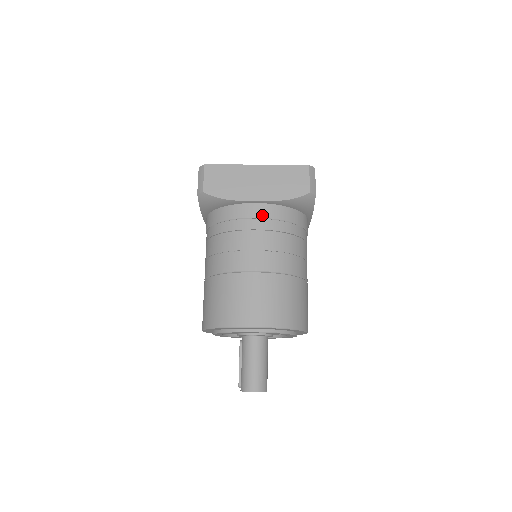
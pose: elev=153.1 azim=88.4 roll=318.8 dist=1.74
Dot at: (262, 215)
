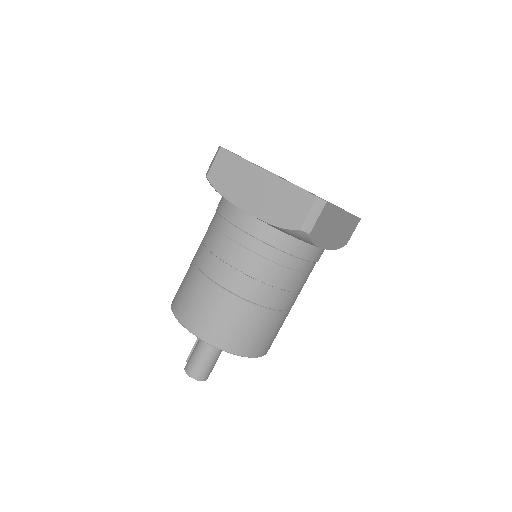
Dot at: (246, 228)
